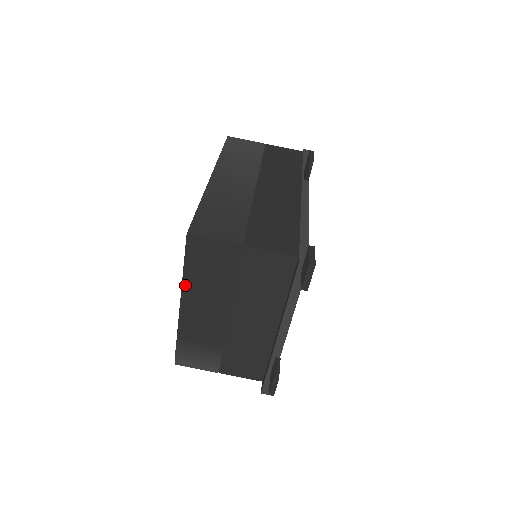
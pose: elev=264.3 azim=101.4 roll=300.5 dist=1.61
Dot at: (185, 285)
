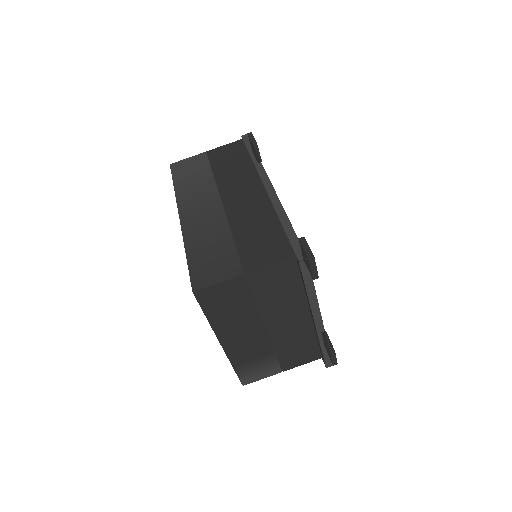
Dot at: (215, 328)
